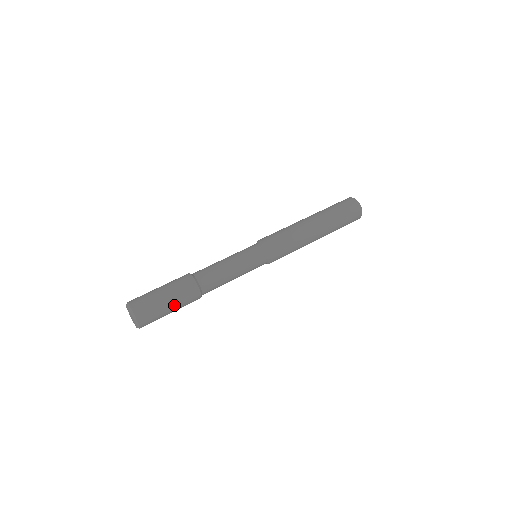
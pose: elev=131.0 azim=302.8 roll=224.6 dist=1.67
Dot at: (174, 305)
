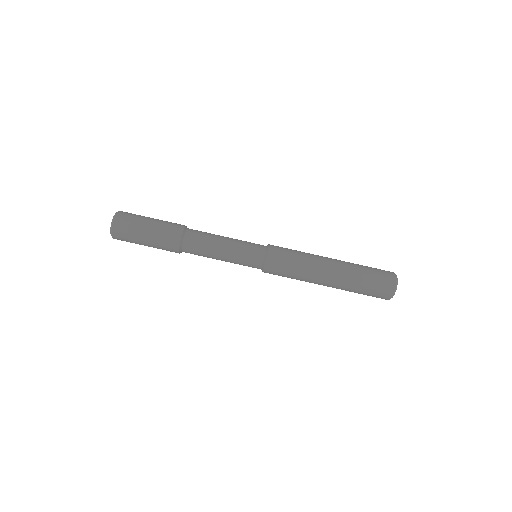
Dot at: occluded
